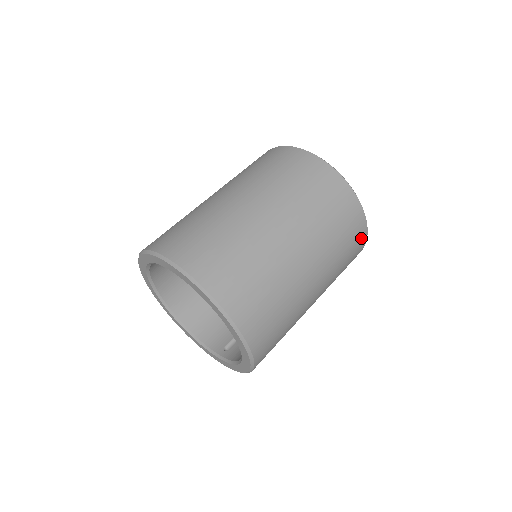
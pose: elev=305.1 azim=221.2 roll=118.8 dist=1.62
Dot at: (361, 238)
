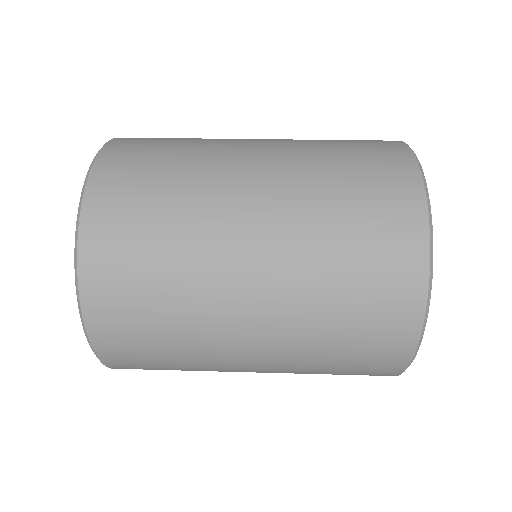
Dot at: (382, 372)
